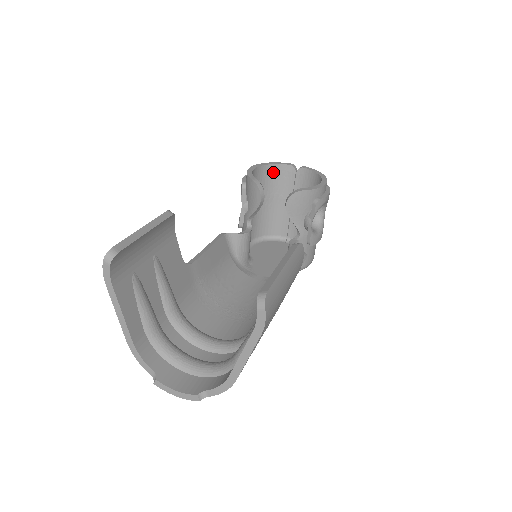
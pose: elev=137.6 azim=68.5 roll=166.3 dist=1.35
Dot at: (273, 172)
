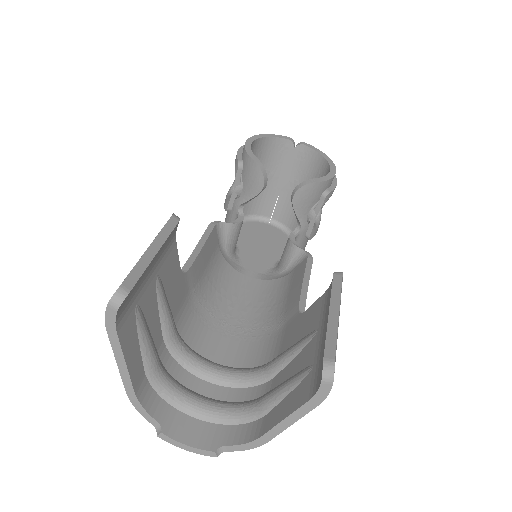
Dot at: (268, 146)
